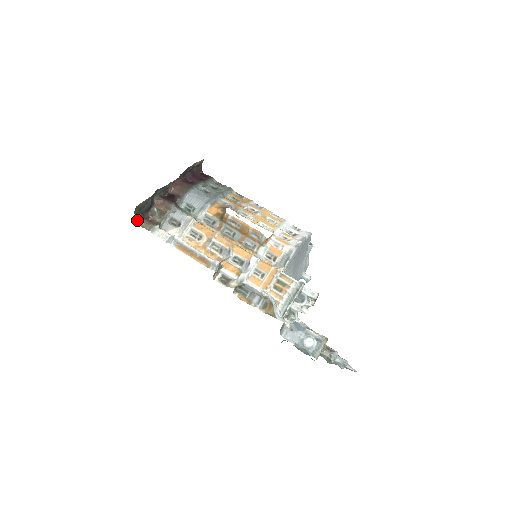
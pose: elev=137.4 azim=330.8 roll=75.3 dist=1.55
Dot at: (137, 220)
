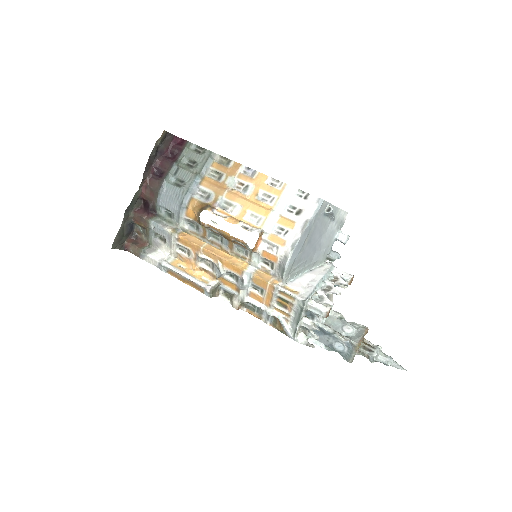
Dot at: (125, 248)
